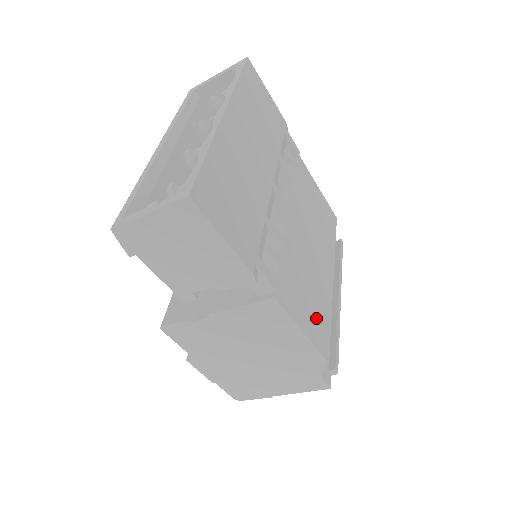
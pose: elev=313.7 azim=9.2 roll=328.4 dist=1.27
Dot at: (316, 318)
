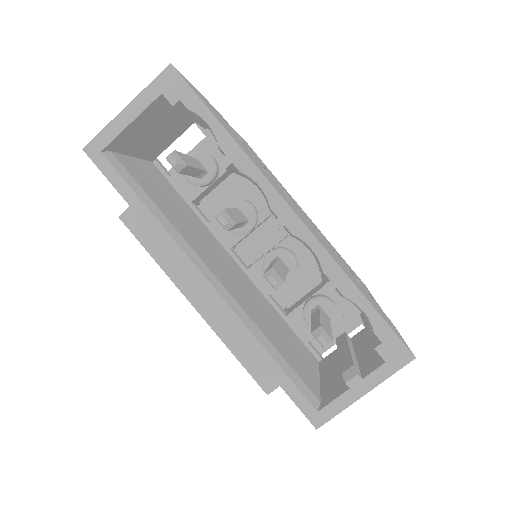
Dot at: occluded
